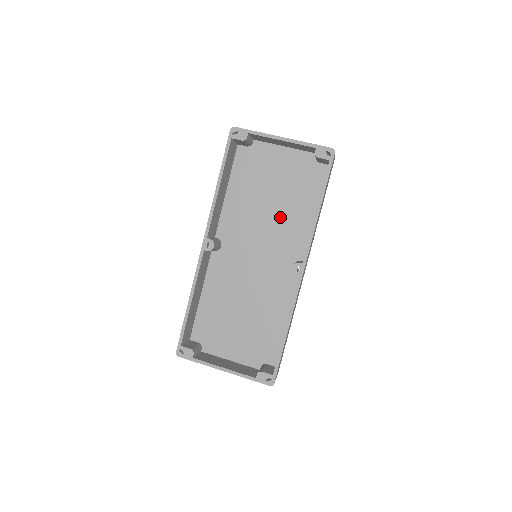
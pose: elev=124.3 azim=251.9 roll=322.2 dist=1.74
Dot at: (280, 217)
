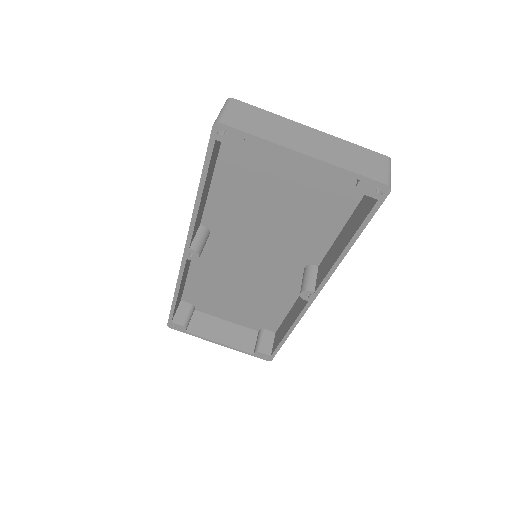
Dot at: (292, 220)
